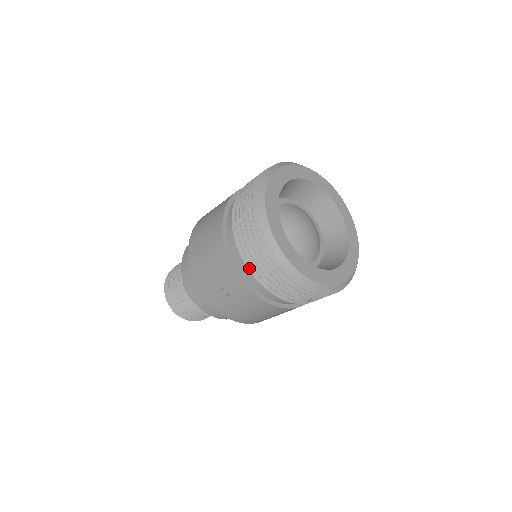
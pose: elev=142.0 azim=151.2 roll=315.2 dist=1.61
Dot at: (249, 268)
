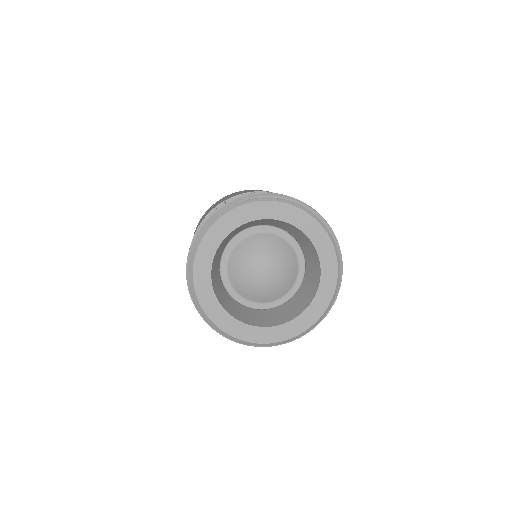
Dot at: occluded
